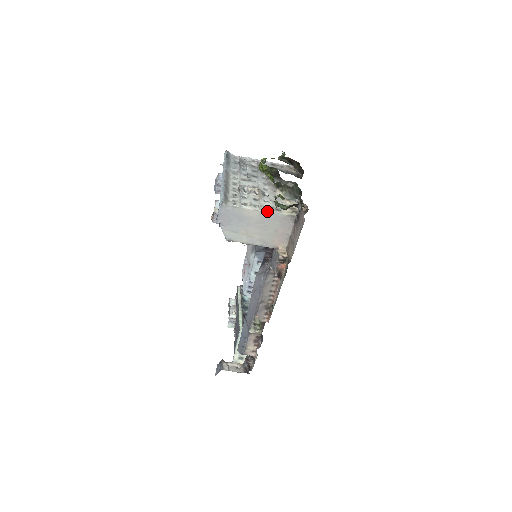
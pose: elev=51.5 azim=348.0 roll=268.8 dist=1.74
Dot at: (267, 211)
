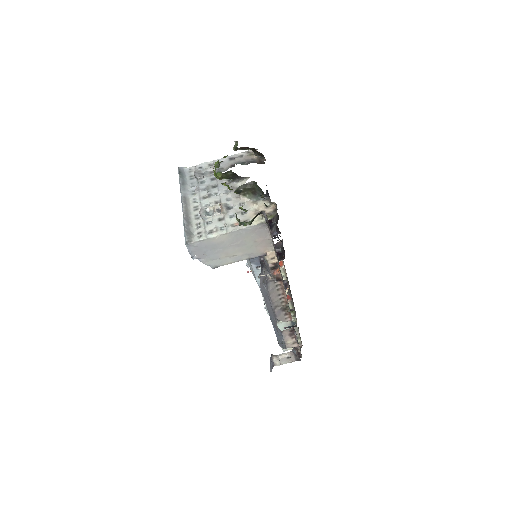
Dot at: (235, 230)
